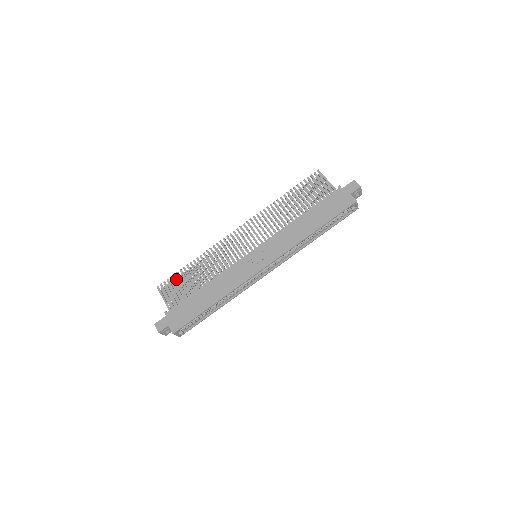
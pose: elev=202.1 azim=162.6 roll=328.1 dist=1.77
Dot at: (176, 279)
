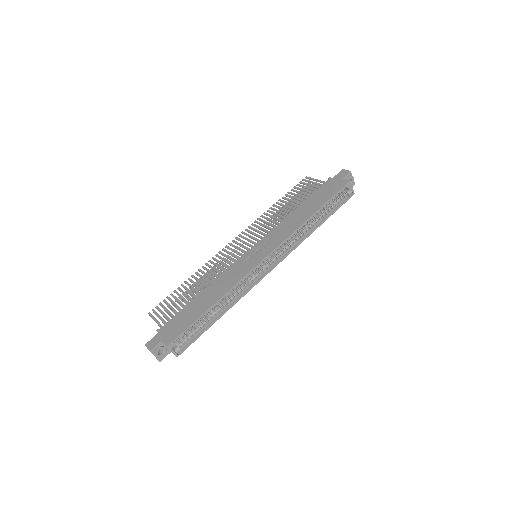
Dot at: (169, 299)
